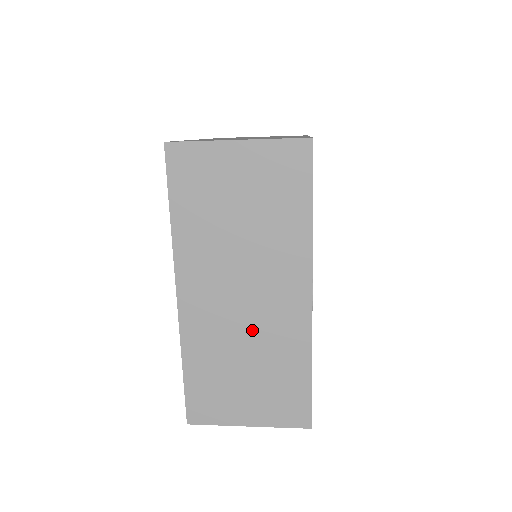
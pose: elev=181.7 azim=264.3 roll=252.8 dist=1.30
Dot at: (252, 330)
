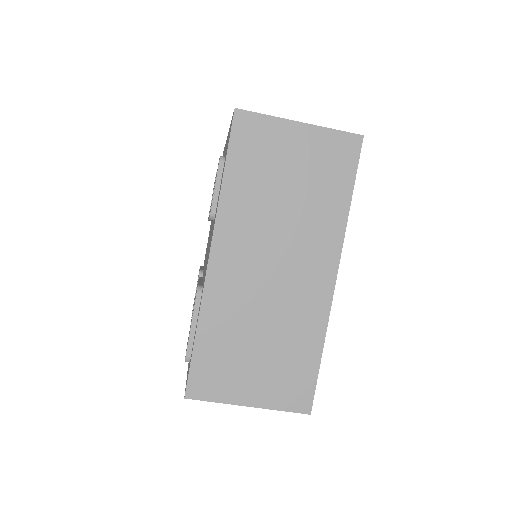
Dot at: occluded
